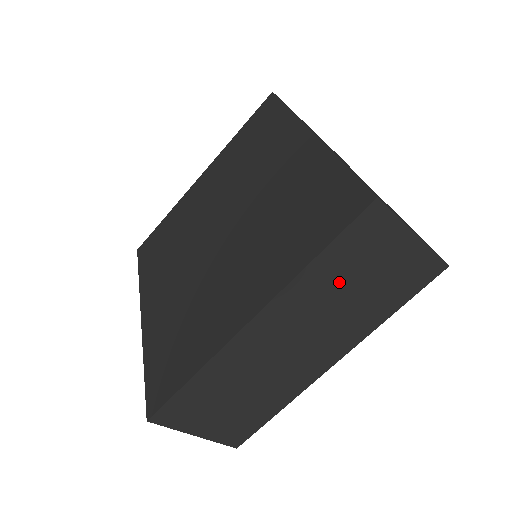
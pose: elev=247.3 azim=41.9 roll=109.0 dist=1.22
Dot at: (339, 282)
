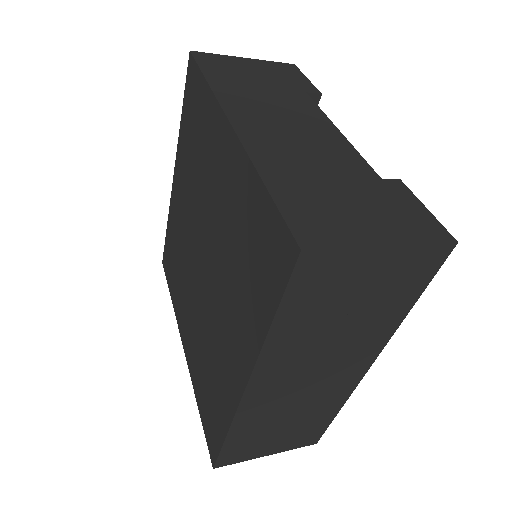
Dot at: (319, 324)
